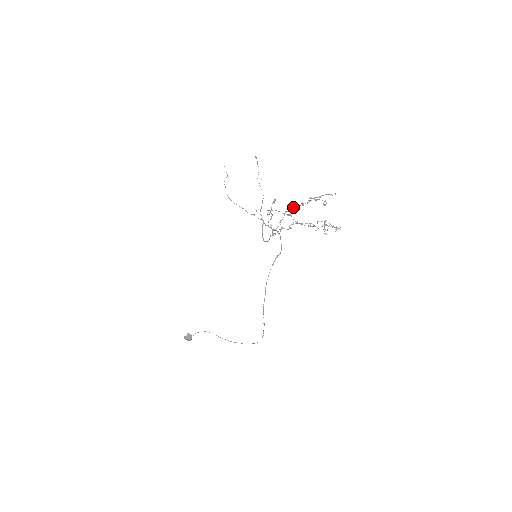
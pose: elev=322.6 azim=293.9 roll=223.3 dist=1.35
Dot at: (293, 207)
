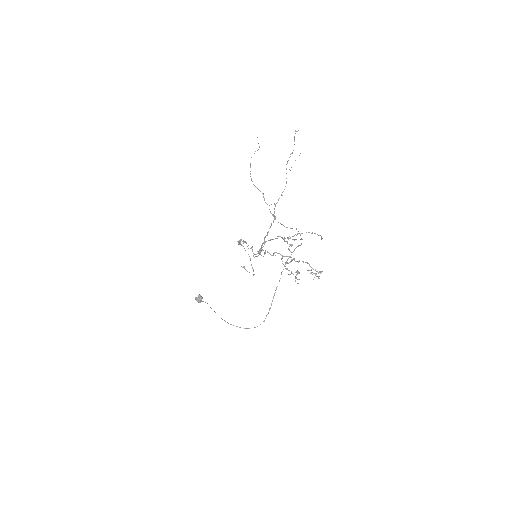
Dot at: occluded
